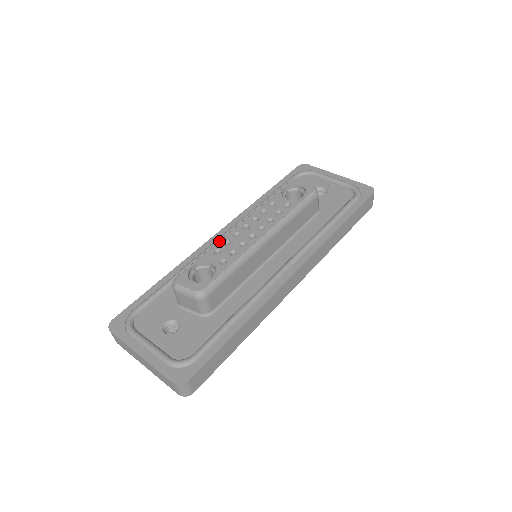
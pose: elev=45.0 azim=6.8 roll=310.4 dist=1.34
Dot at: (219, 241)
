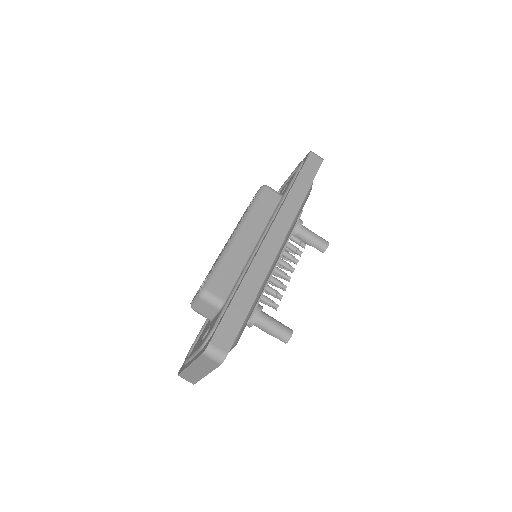
Dot at: occluded
